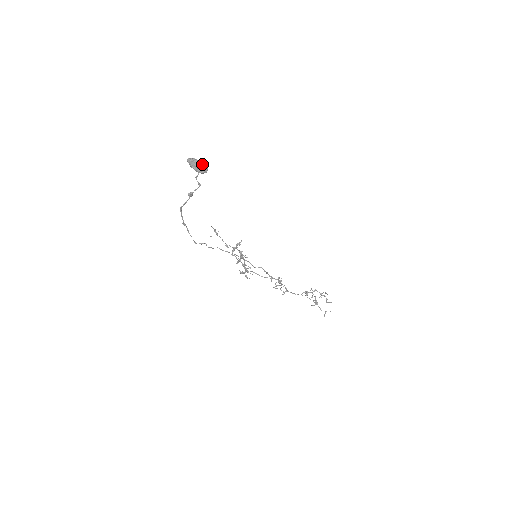
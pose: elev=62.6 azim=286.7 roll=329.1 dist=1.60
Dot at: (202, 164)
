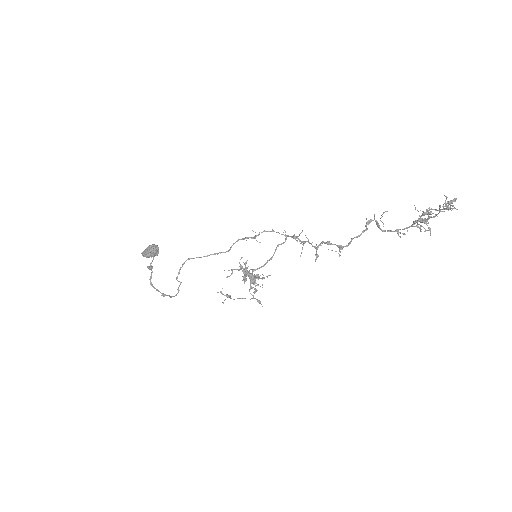
Dot at: (149, 246)
